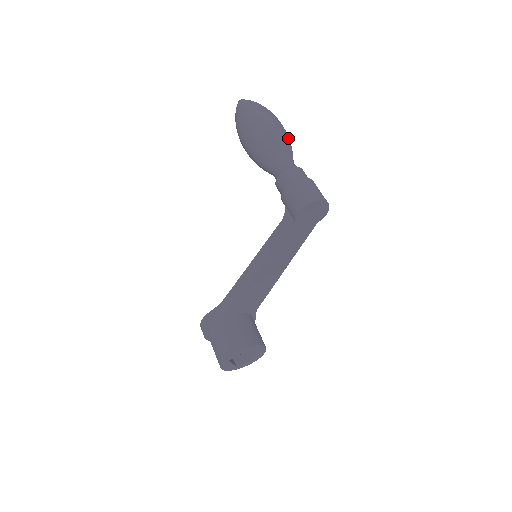
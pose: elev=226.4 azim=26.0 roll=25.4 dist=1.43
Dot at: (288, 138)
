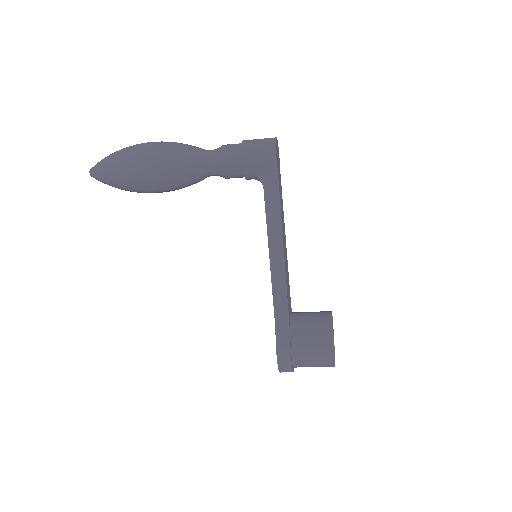
Dot at: occluded
